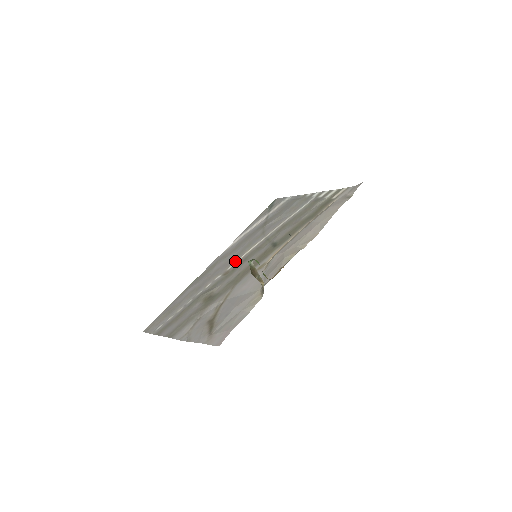
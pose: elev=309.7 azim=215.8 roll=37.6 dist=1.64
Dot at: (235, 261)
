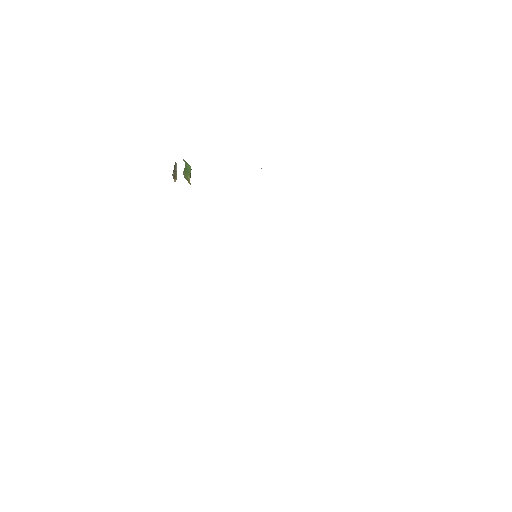
Dot at: occluded
